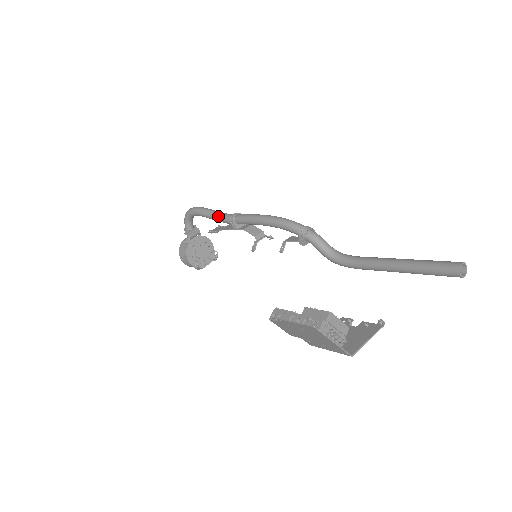
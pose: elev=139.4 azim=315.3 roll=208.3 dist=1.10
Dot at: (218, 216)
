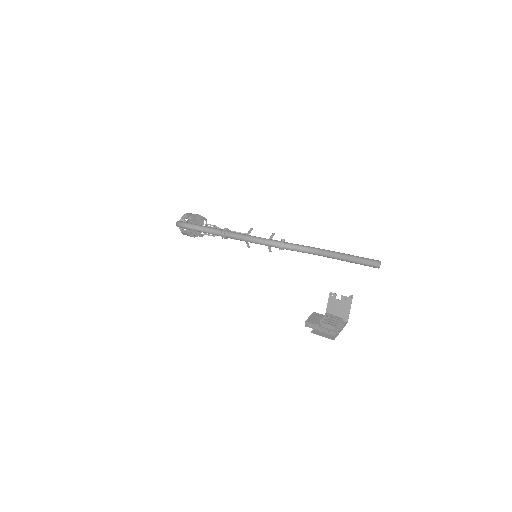
Dot at: (209, 233)
